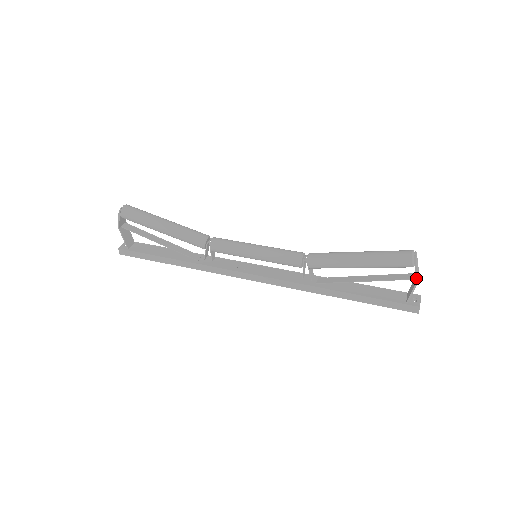
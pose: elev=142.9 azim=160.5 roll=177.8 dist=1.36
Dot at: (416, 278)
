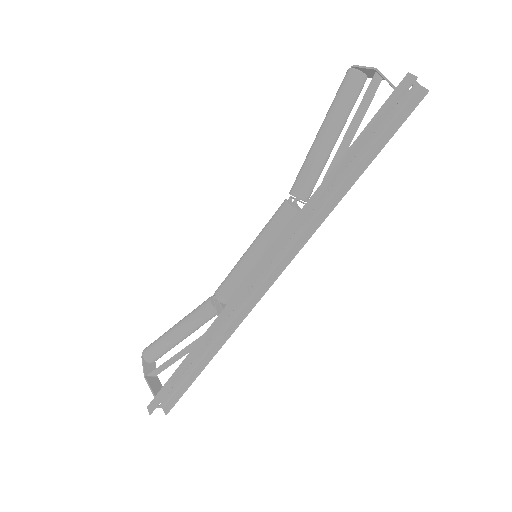
Dot at: (371, 69)
